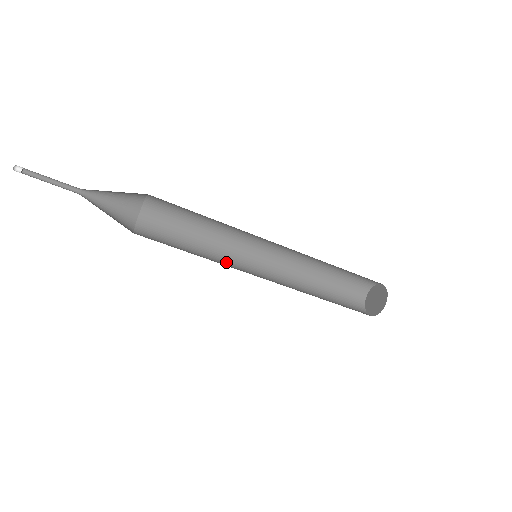
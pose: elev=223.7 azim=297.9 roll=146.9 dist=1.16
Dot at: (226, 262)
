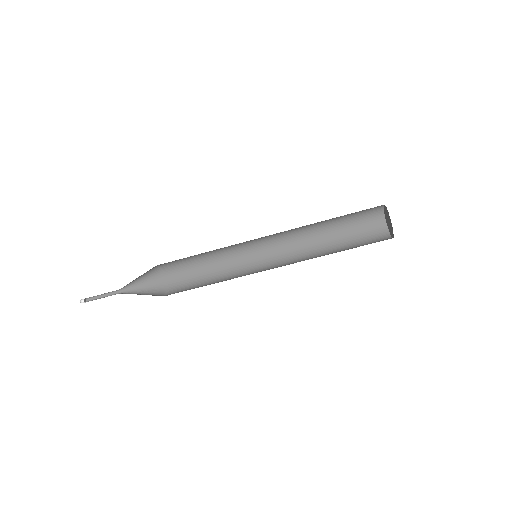
Dot at: (240, 263)
